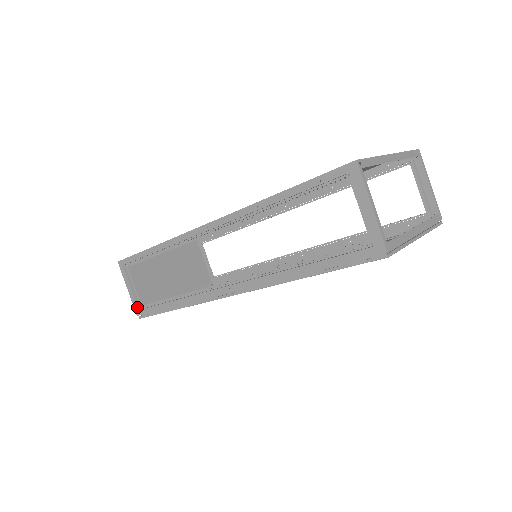
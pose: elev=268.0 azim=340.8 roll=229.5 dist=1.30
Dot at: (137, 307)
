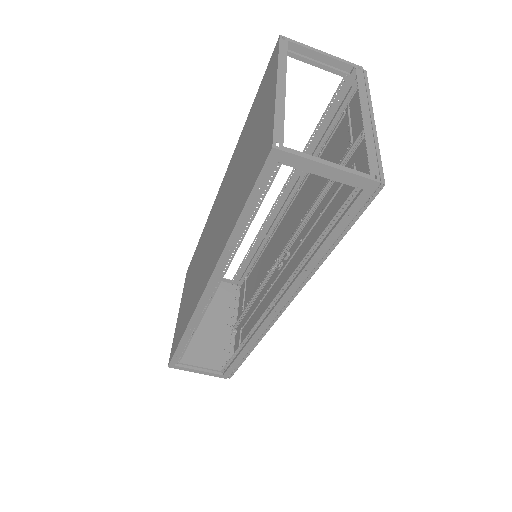
Dot at: (219, 375)
